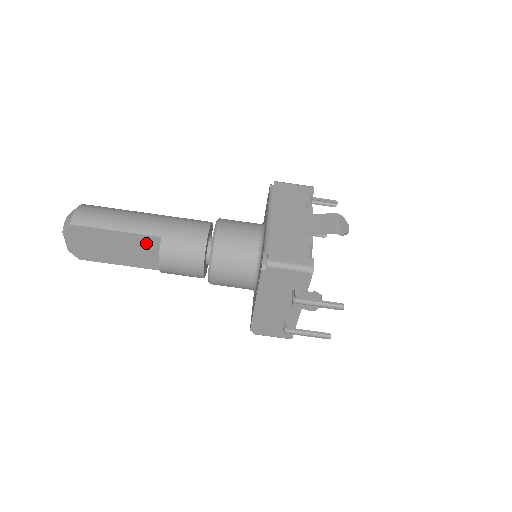
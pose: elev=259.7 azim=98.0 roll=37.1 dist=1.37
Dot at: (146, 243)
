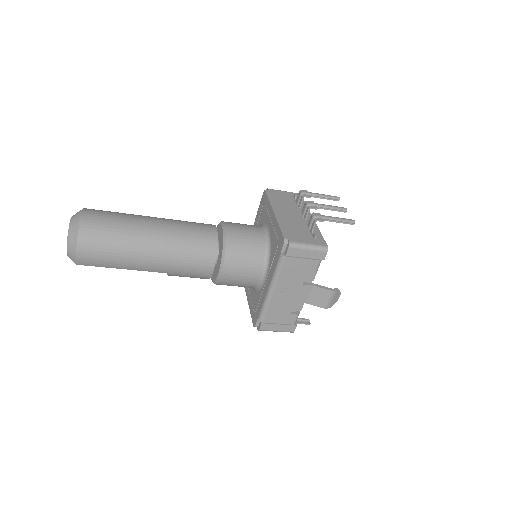
Dot at: occluded
